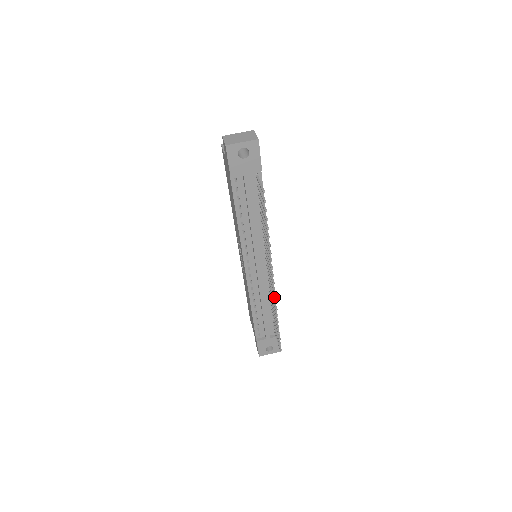
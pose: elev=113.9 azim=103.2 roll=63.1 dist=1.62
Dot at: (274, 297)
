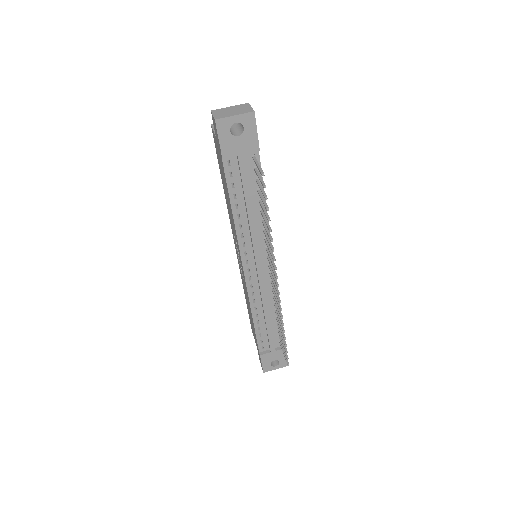
Dot at: (279, 302)
